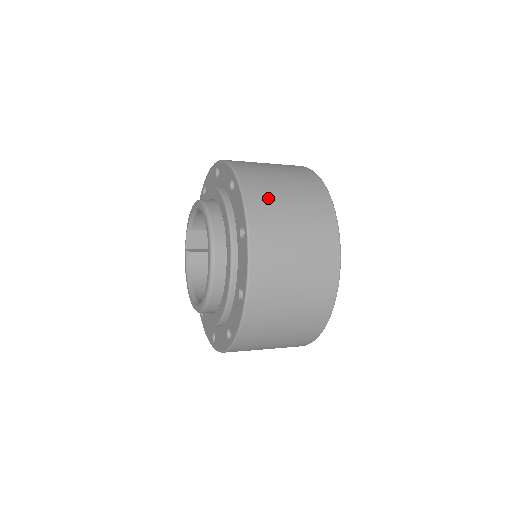
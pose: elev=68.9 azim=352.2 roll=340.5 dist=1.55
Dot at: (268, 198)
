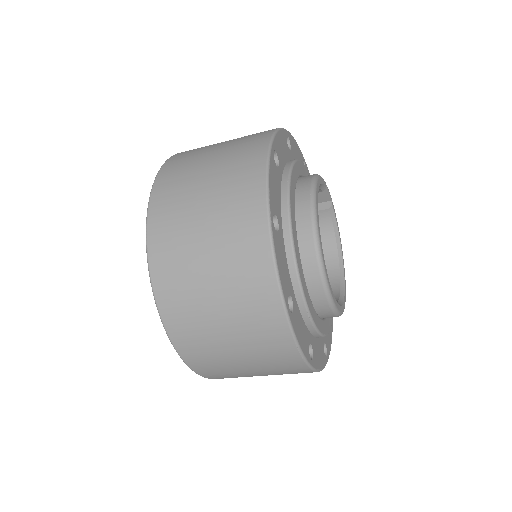
Dot at: (182, 282)
